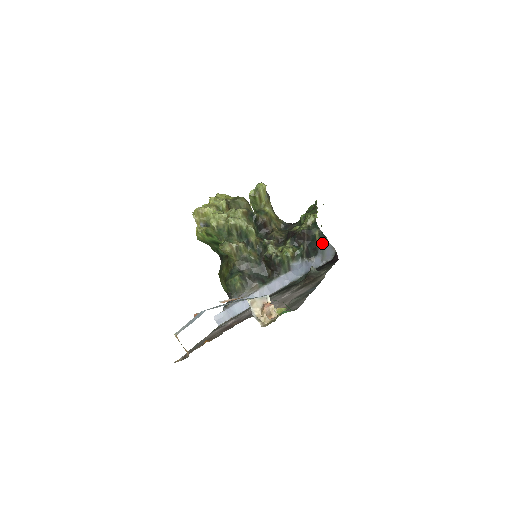
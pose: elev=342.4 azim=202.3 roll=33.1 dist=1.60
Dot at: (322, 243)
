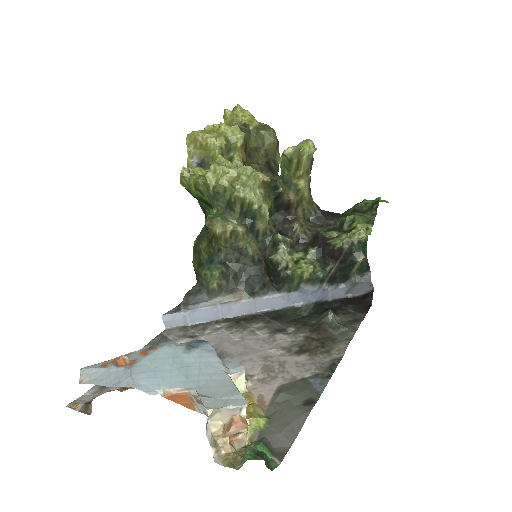
Dot at: (360, 274)
